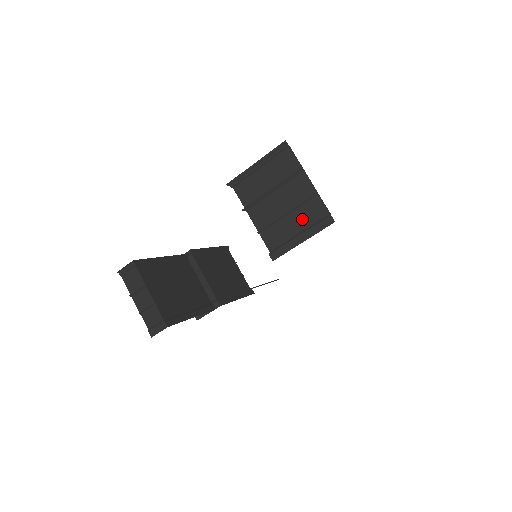
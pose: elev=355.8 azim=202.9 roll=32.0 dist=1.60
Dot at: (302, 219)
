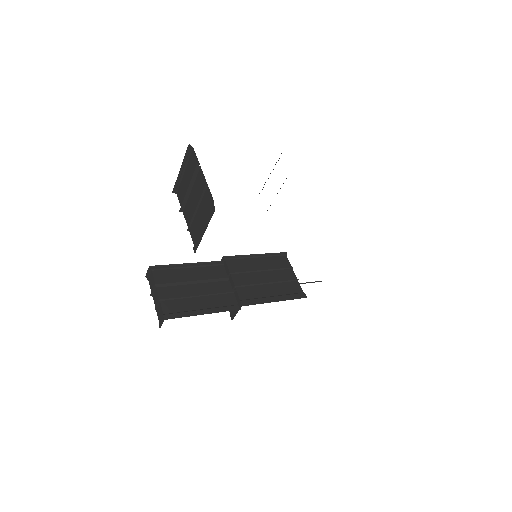
Dot at: (203, 211)
